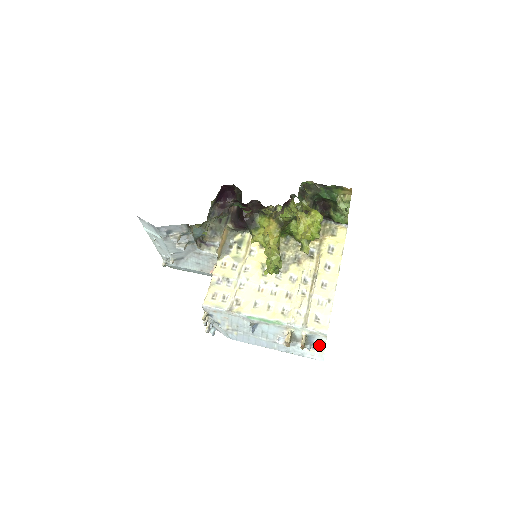
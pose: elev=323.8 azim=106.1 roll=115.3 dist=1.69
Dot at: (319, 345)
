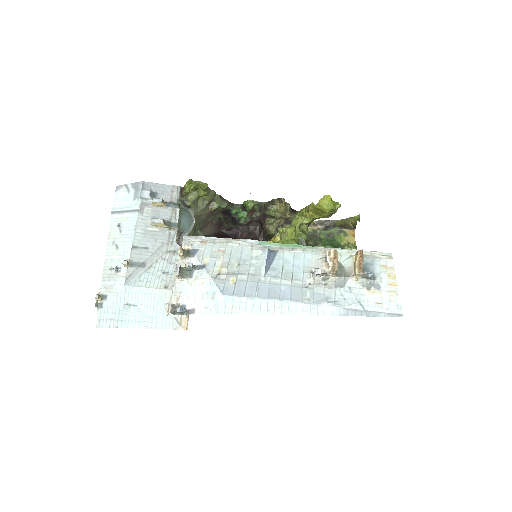
Dot at: (384, 278)
